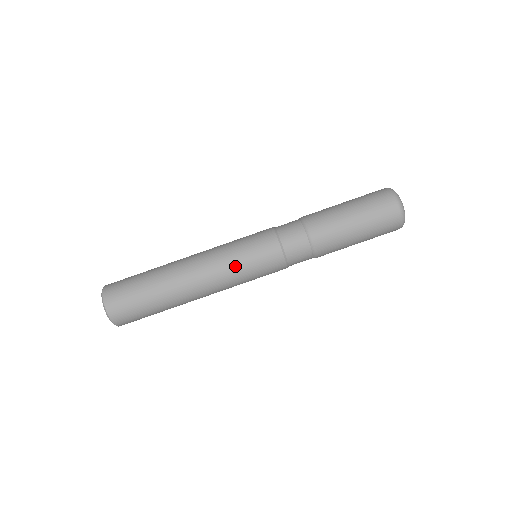
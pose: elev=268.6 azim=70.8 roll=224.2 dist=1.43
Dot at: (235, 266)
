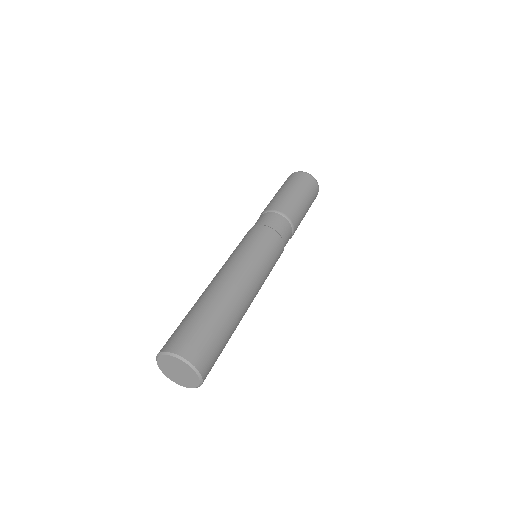
Dot at: (233, 254)
